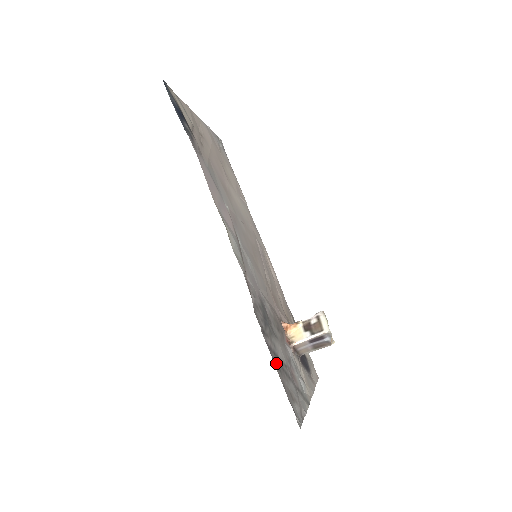
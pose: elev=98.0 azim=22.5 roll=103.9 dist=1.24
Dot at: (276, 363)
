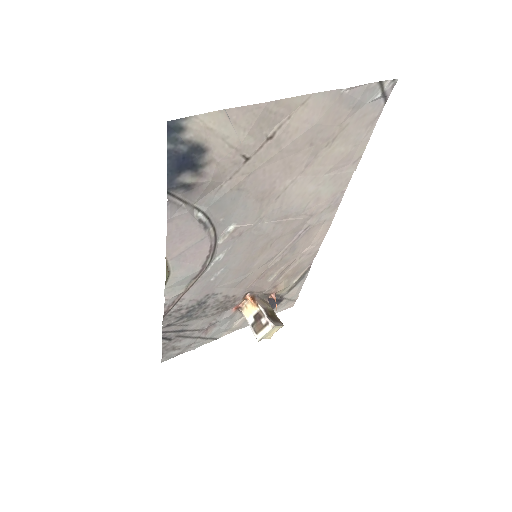
Dot at: (168, 338)
